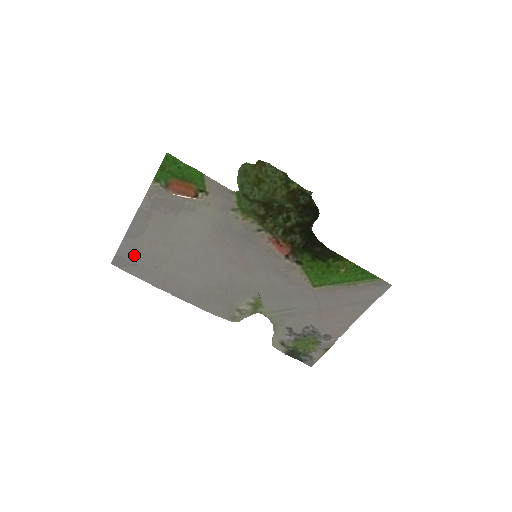
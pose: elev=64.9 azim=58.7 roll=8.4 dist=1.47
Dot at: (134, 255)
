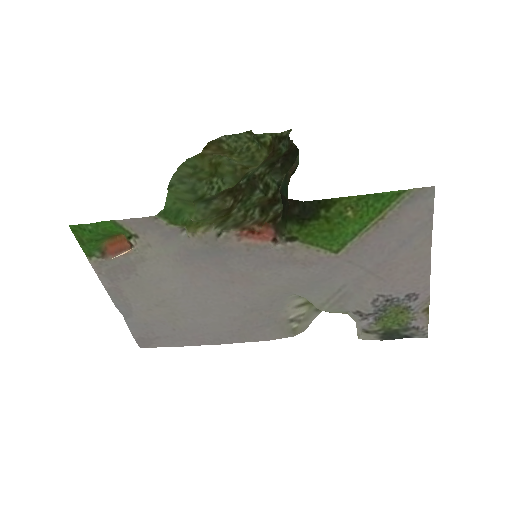
Dot at: (147, 330)
